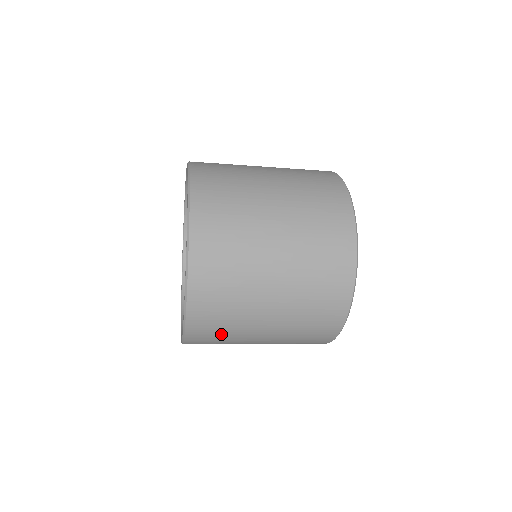
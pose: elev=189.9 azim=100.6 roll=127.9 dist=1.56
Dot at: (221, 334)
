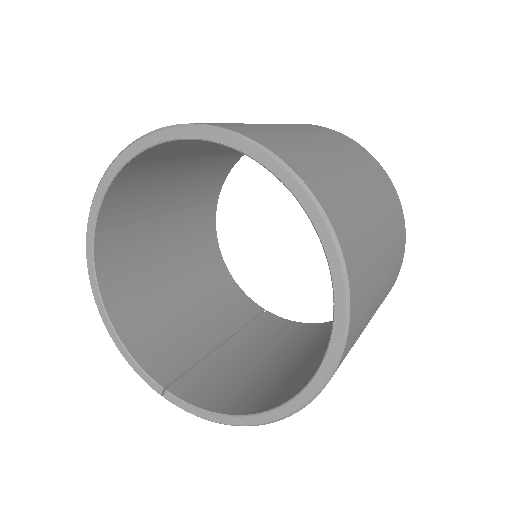
Dot at: occluded
